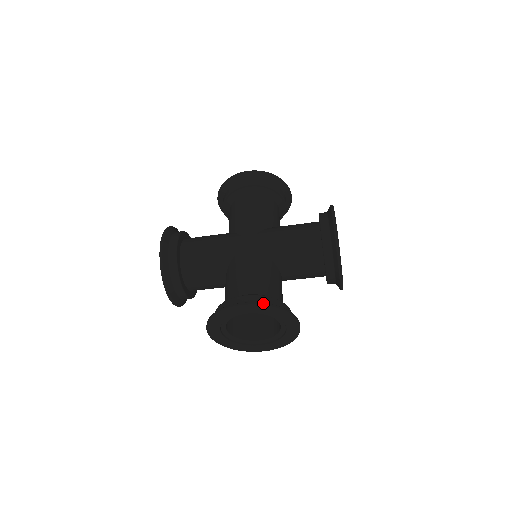
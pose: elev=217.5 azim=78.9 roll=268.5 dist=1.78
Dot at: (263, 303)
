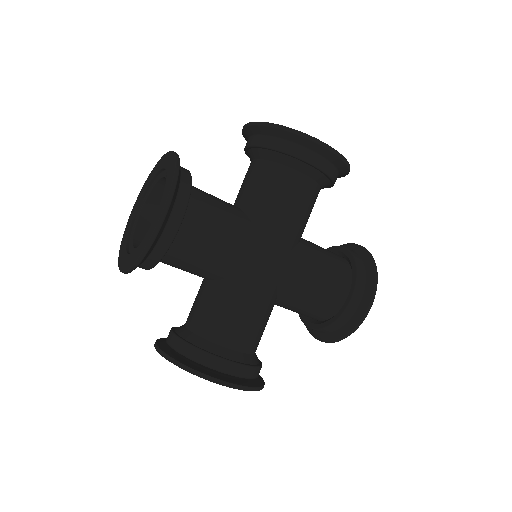
Dot at: (252, 388)
